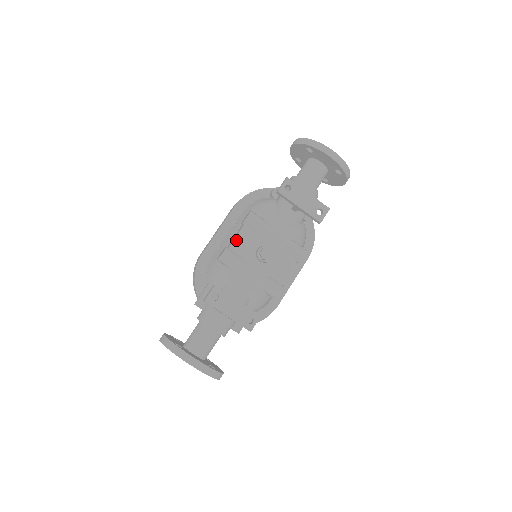
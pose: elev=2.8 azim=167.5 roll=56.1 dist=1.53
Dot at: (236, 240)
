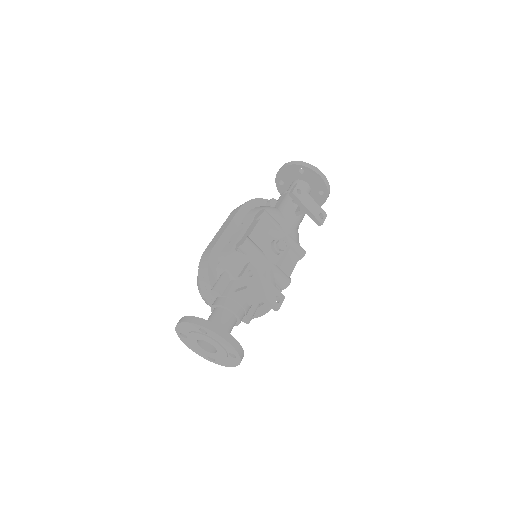
Dot at: (254, 231)
